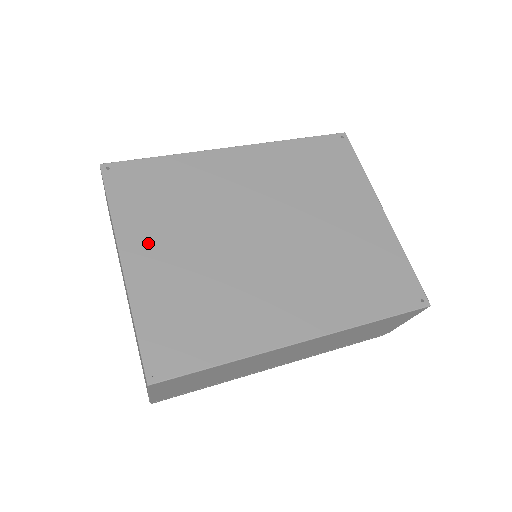
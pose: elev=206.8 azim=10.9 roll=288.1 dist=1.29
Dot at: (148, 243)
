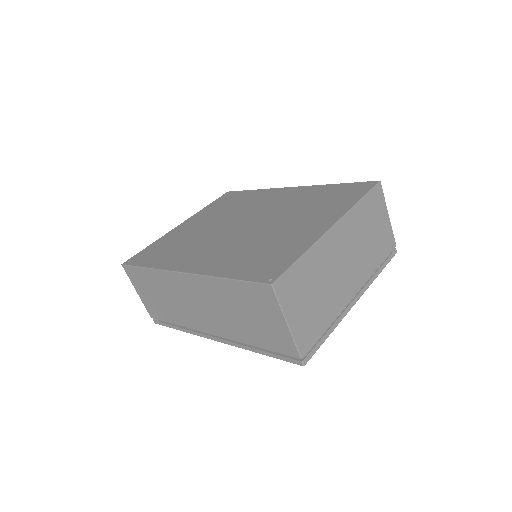
Dot at: (197, 219)
